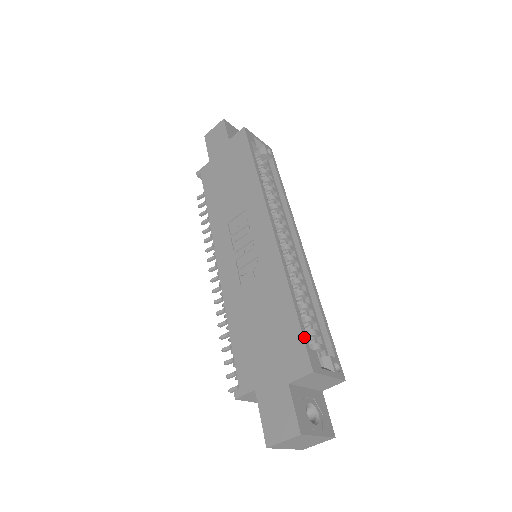
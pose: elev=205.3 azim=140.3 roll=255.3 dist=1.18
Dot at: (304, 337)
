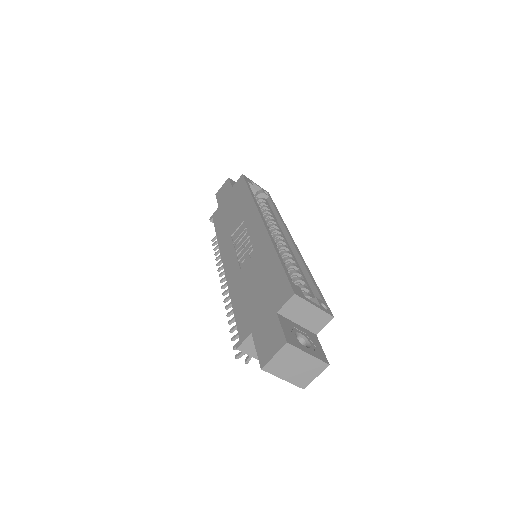
Dot at: (287, 275)
